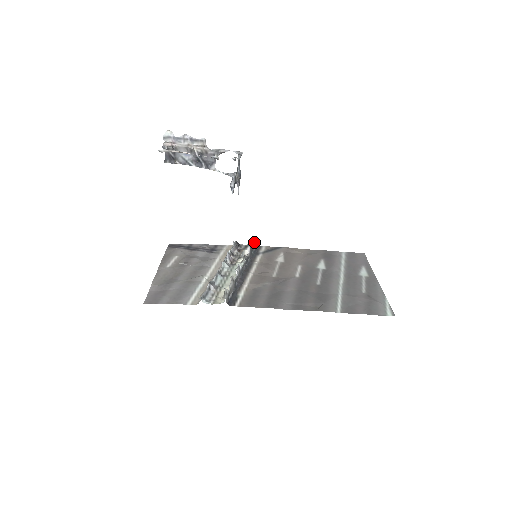
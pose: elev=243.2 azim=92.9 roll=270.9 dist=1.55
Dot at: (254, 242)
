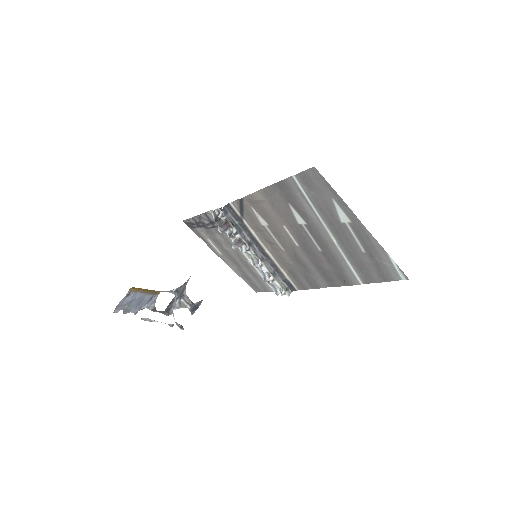
Dot at: (225, 218)
